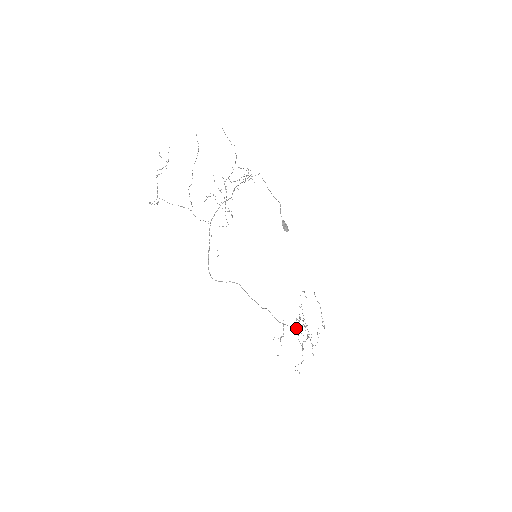
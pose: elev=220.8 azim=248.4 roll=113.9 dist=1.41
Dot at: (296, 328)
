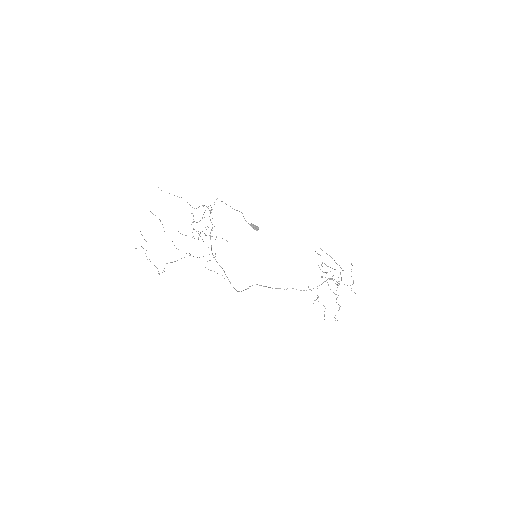
Dot at: occluded
